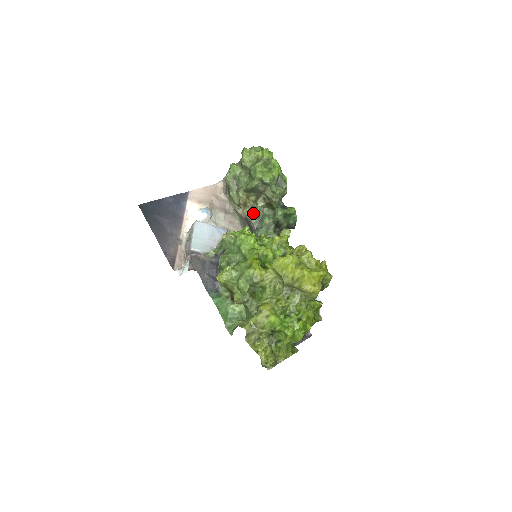
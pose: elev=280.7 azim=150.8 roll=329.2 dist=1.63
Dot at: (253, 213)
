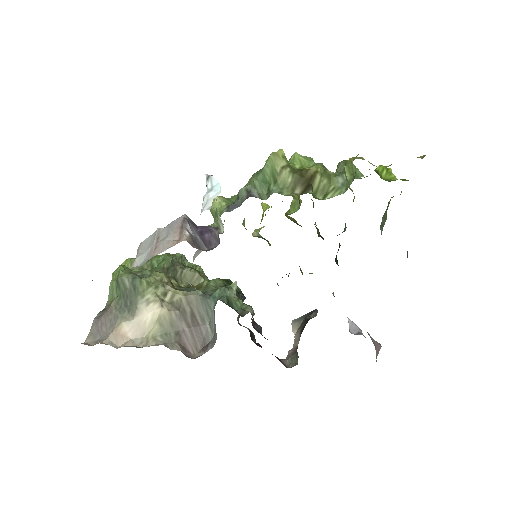
Dot at: (189, 289)
